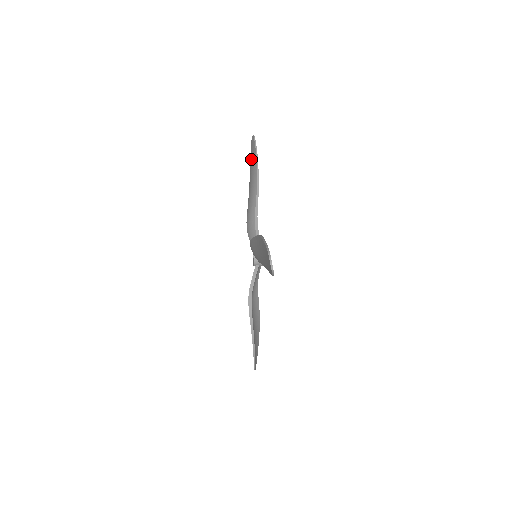
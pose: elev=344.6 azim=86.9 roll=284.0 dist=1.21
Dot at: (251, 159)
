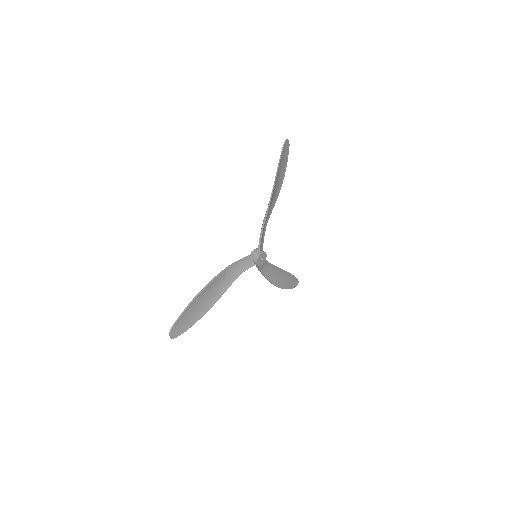
Dot at: (282, 161)
